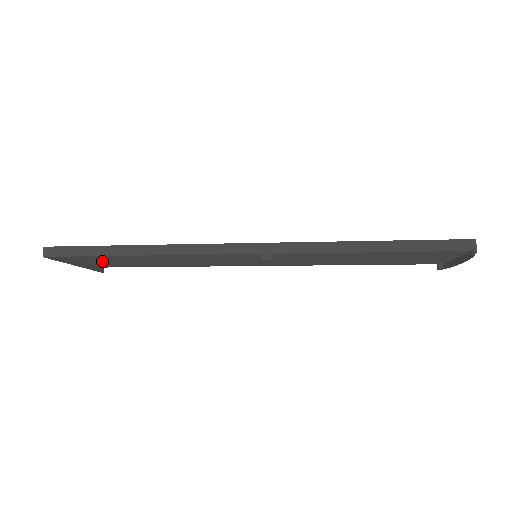
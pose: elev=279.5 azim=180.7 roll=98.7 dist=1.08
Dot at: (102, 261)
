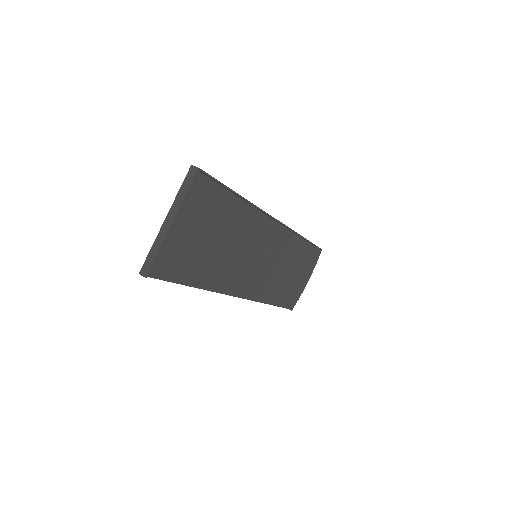
Dot at: (175, 238)
